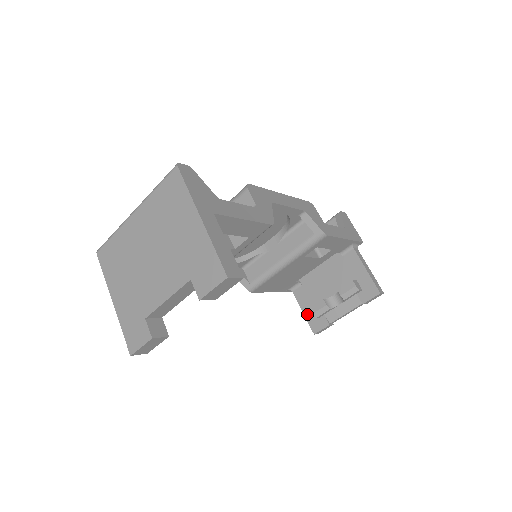
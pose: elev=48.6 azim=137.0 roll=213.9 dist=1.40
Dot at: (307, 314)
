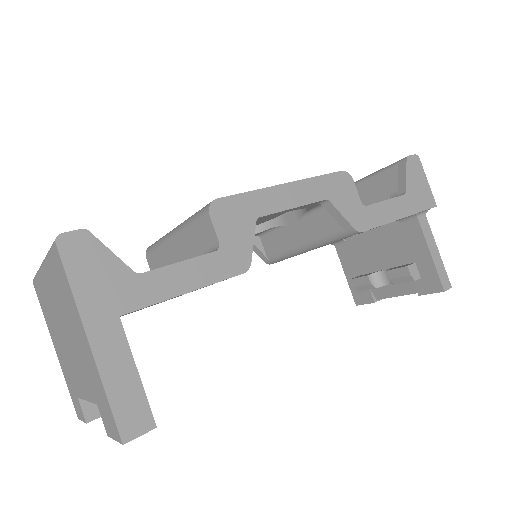
Dot at: (350, 280)
